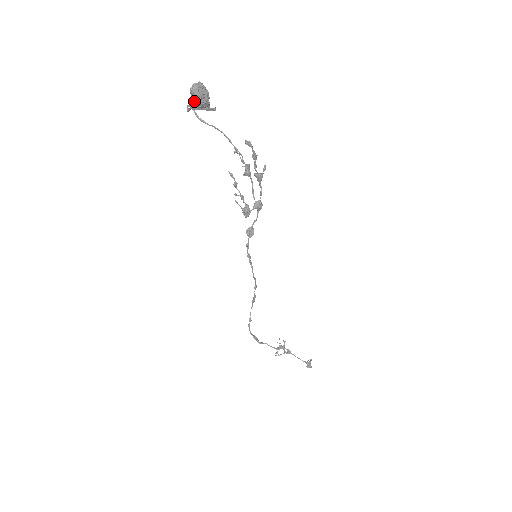
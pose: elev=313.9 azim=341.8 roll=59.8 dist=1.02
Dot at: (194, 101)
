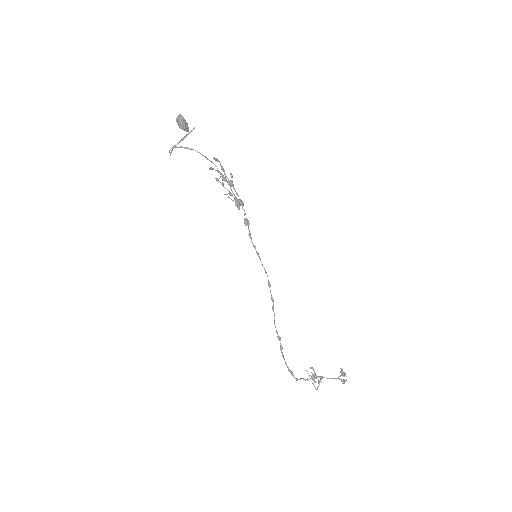
Dot at: (182, 124)
